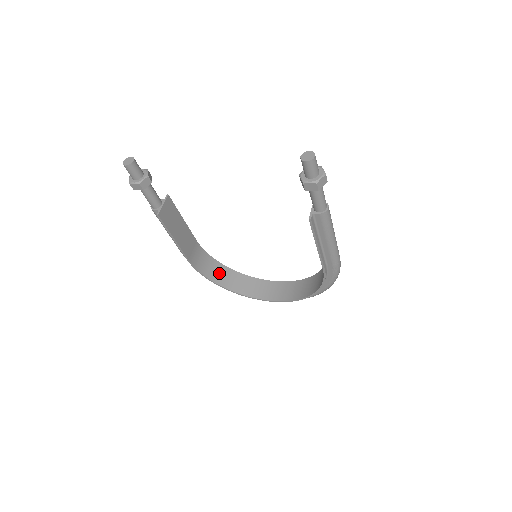
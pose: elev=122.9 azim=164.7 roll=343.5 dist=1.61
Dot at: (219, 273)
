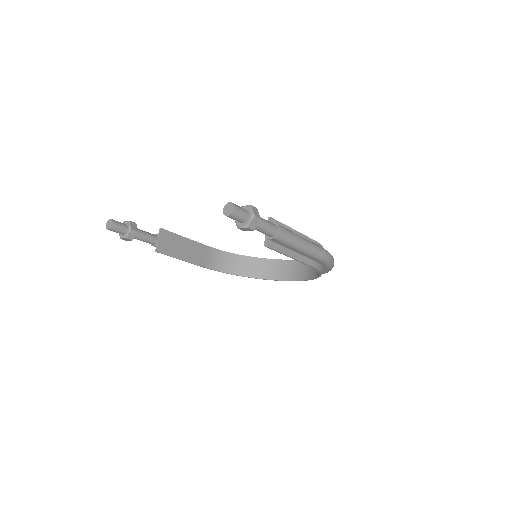
Dot at: (240, 265)
